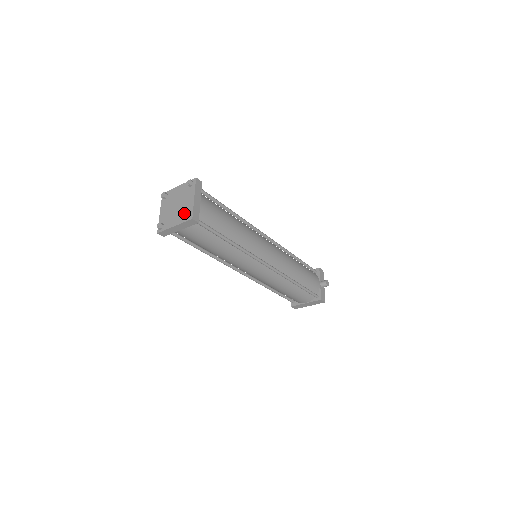
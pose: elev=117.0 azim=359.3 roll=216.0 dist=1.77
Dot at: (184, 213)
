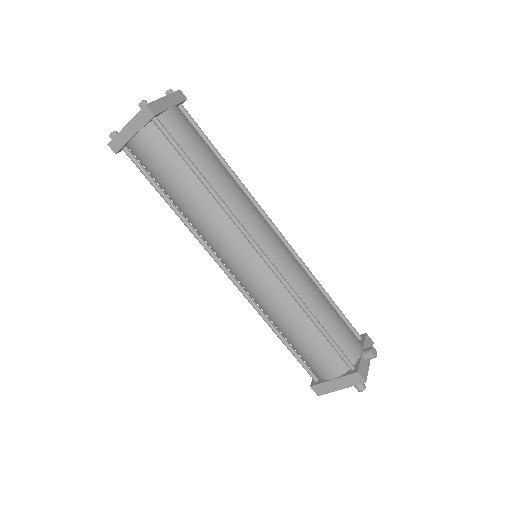
Dot at: (140, 102)
